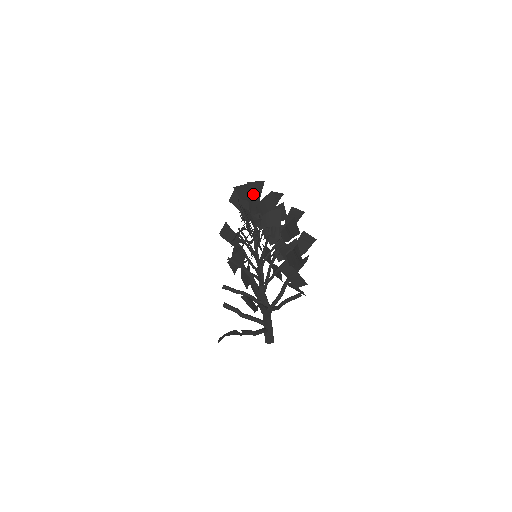
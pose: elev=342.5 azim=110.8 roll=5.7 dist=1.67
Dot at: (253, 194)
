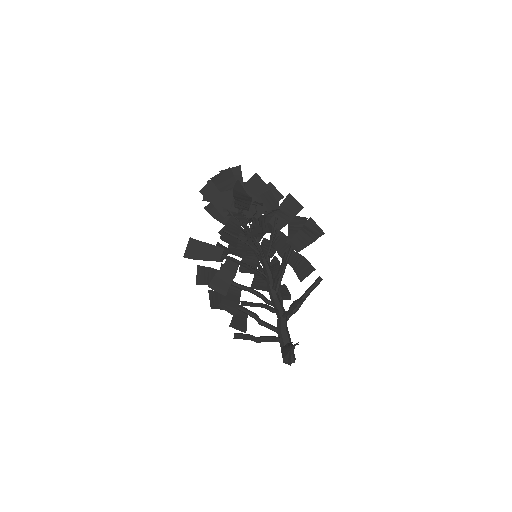
Dot at: (239, 179)
